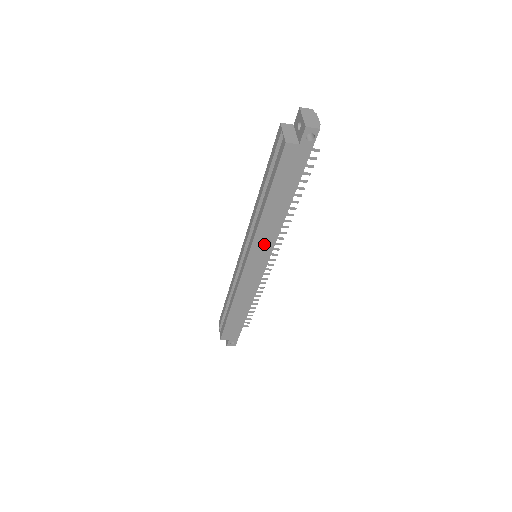
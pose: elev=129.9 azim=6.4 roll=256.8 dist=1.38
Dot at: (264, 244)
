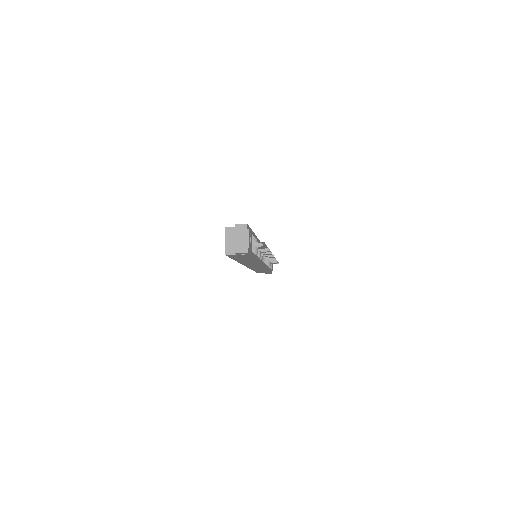
Dot at: (252, 264)
